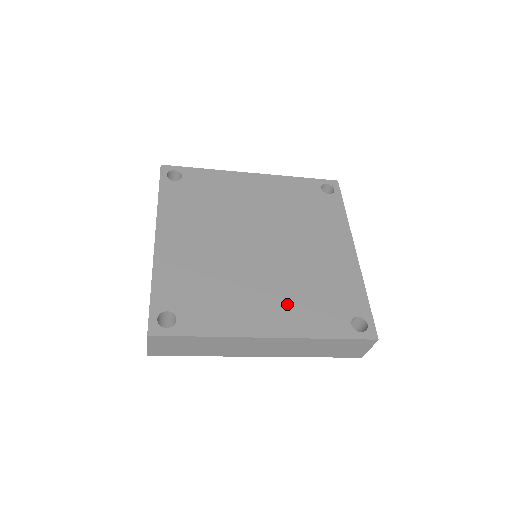
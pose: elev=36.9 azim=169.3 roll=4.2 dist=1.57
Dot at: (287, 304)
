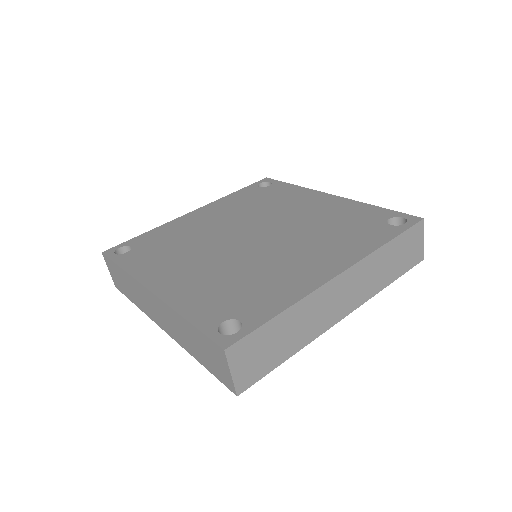
Dot at: (200, 279)
